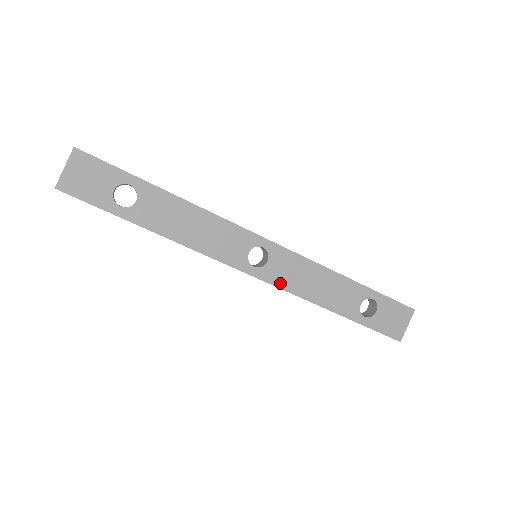
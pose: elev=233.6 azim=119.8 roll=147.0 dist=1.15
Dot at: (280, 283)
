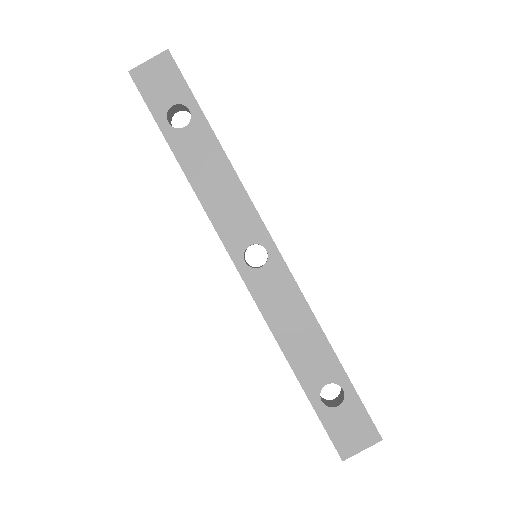
Dot at: (259, 297)
